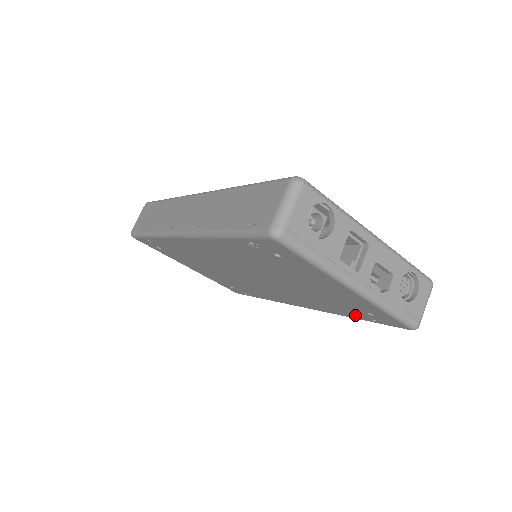
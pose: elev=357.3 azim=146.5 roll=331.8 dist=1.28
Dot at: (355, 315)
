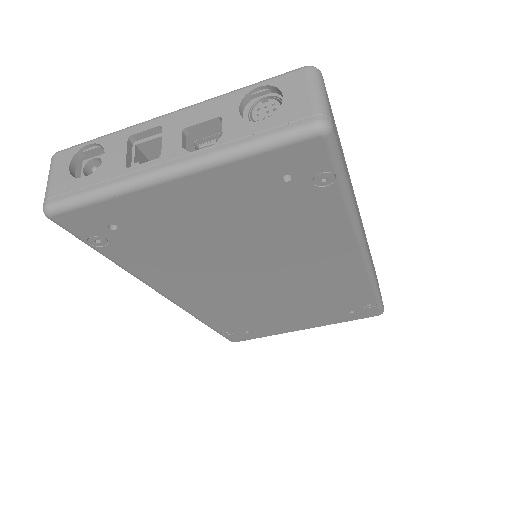
Dot at: (323, 200)
